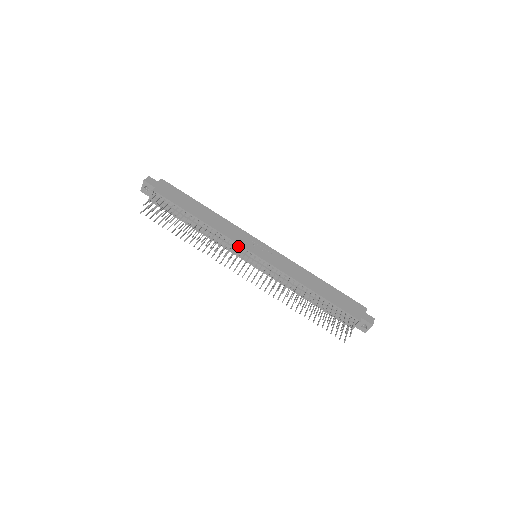
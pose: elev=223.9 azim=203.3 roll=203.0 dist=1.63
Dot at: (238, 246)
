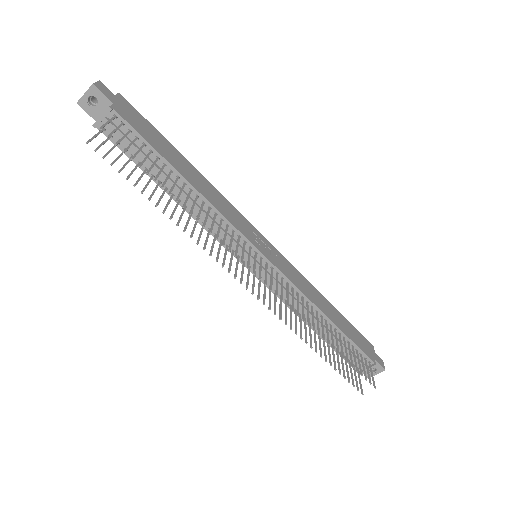
Dot at: (239, 236)
